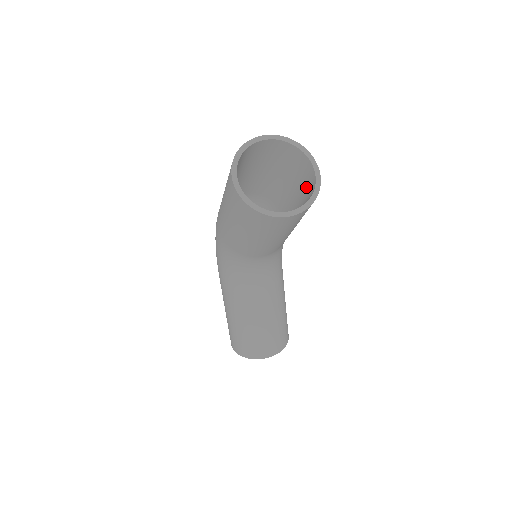
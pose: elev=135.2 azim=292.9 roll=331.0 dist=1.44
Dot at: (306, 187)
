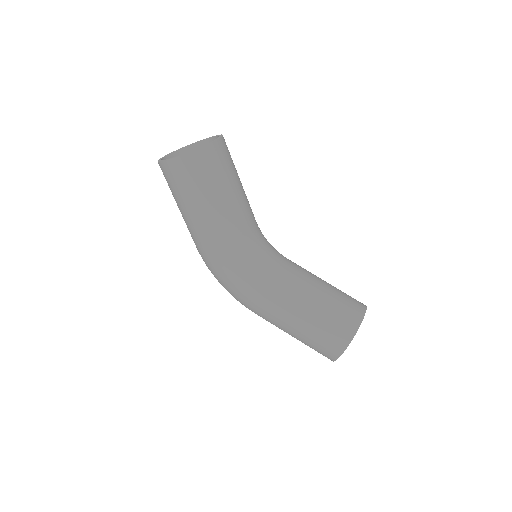
Dot at: occluded
